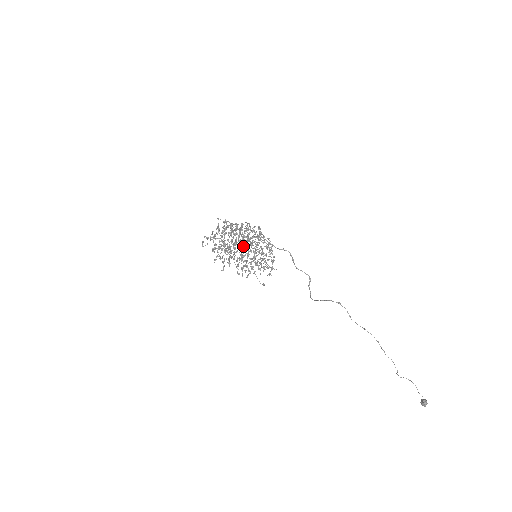
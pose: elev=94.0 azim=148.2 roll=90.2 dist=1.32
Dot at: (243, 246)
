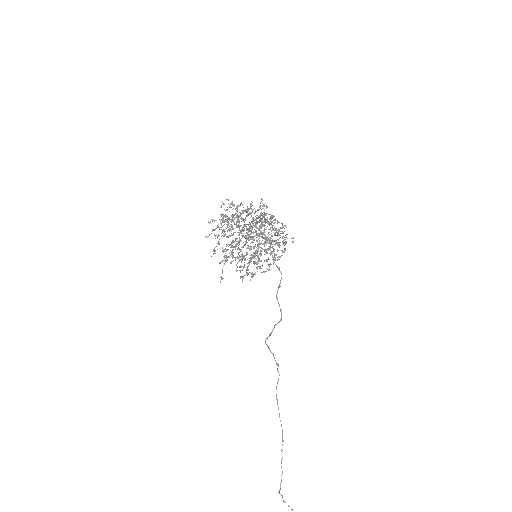
Dot at: (248, 234)
